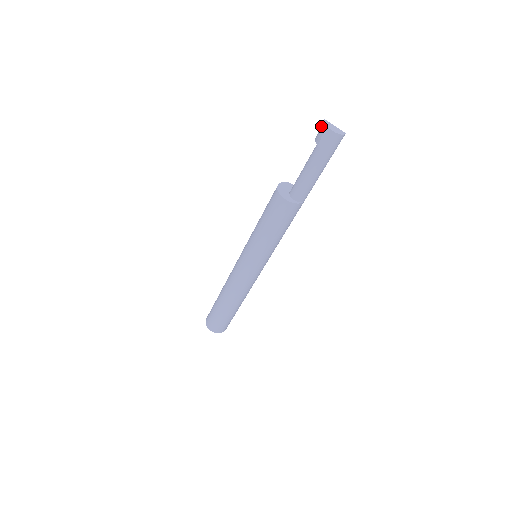
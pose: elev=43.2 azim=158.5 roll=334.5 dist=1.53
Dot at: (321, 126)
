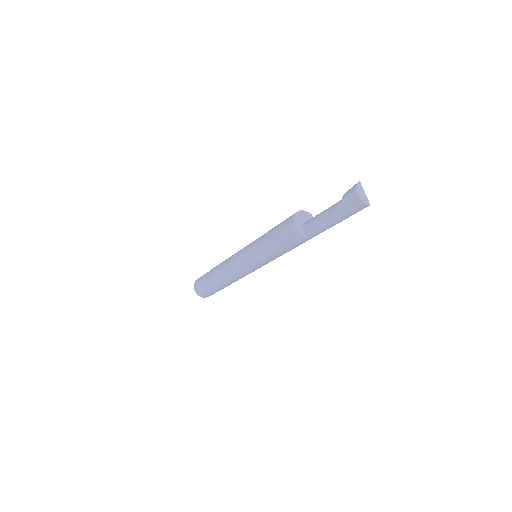
Dot at: (354, 186)
